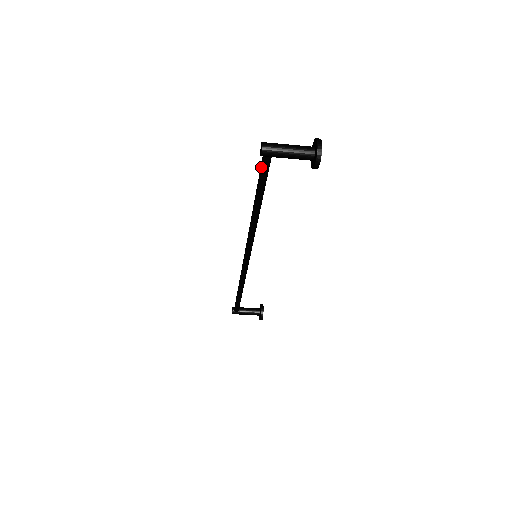
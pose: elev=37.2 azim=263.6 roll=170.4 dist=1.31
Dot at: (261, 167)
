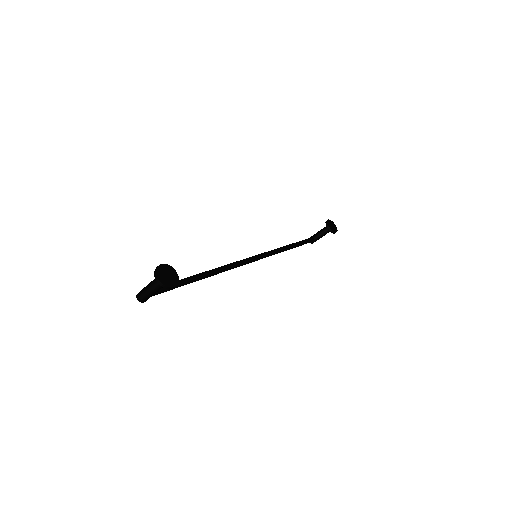
Dot at: (158, 293)
